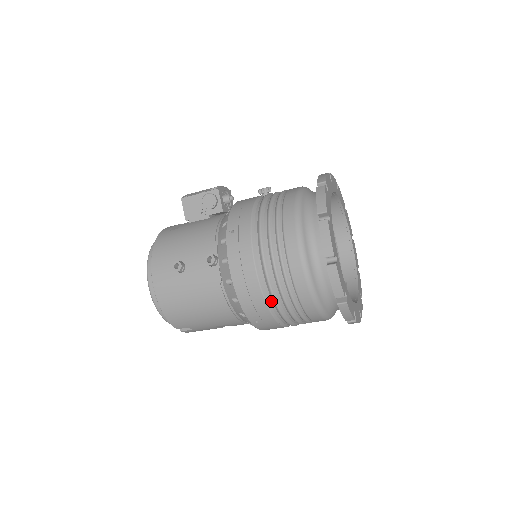
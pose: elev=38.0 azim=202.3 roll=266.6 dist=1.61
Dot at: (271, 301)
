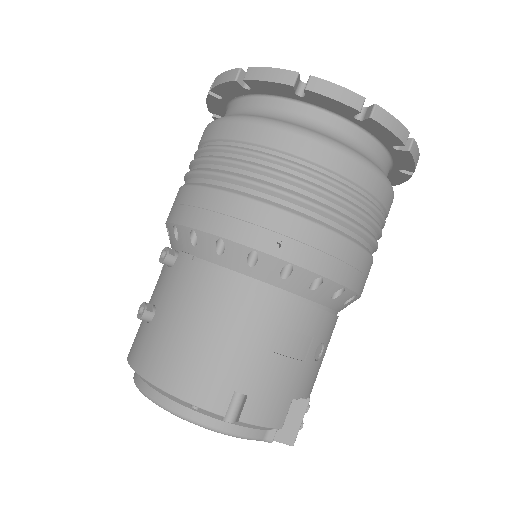
Dot at: (252, 192)
